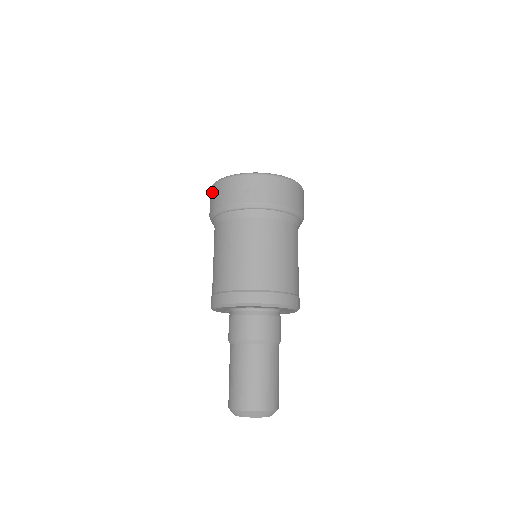
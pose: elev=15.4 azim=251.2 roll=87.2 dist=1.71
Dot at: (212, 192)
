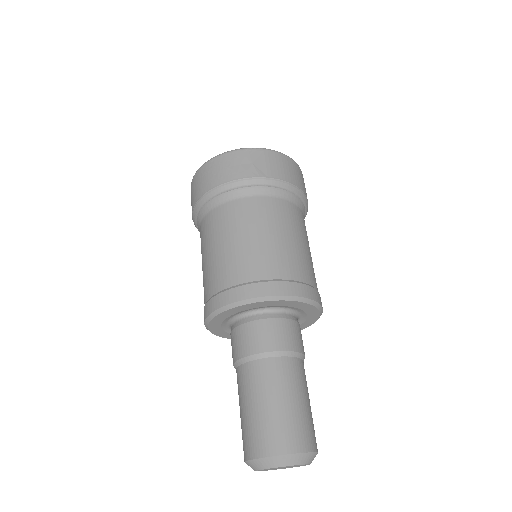
Dot at: (197, 178)
